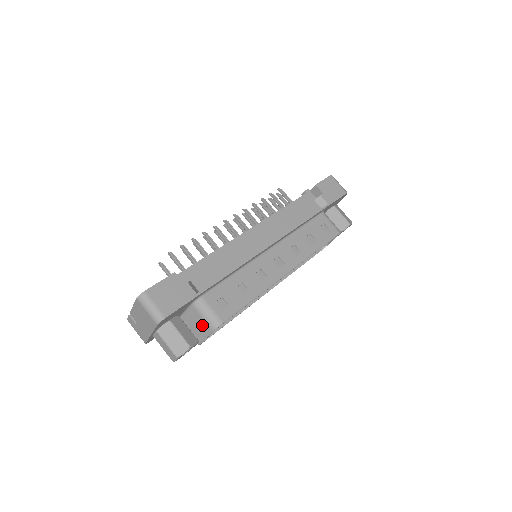
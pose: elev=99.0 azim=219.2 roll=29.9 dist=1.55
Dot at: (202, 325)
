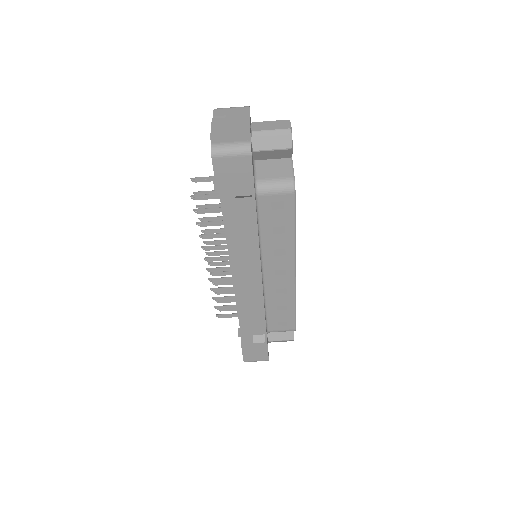
Dot at: occluded
